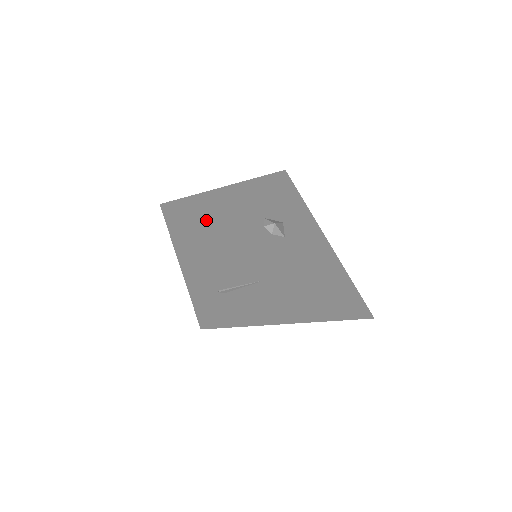
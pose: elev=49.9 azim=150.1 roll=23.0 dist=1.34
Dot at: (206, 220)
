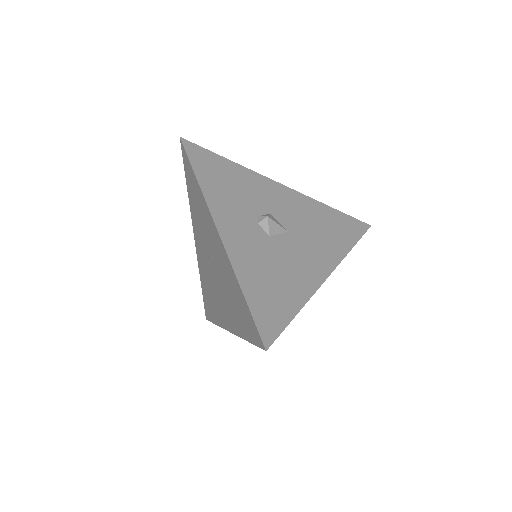
Dot at: (204, 169)
